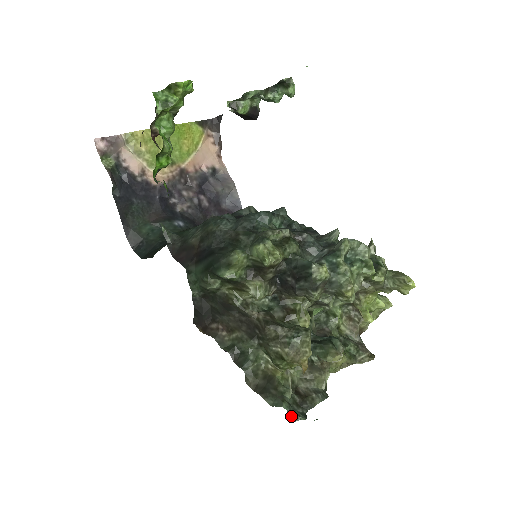
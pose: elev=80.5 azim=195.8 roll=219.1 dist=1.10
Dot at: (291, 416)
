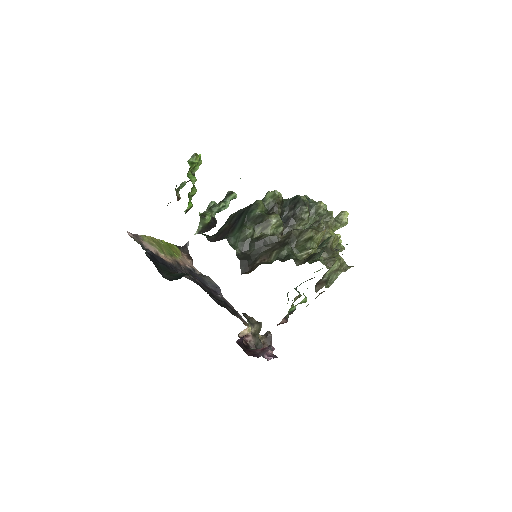
Dot at: (334, 248)
